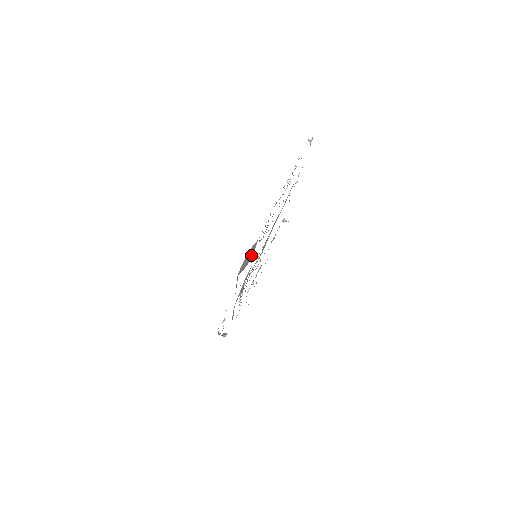
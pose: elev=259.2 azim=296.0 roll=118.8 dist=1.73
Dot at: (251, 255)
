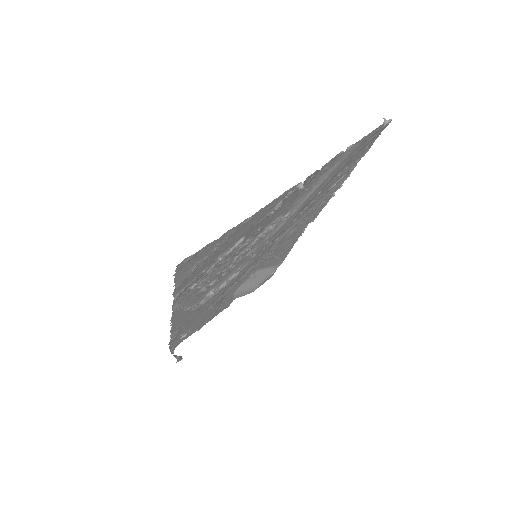
Dot at: (262, 281)
